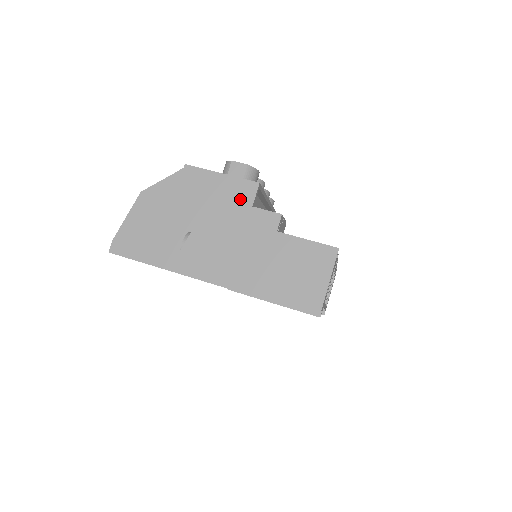
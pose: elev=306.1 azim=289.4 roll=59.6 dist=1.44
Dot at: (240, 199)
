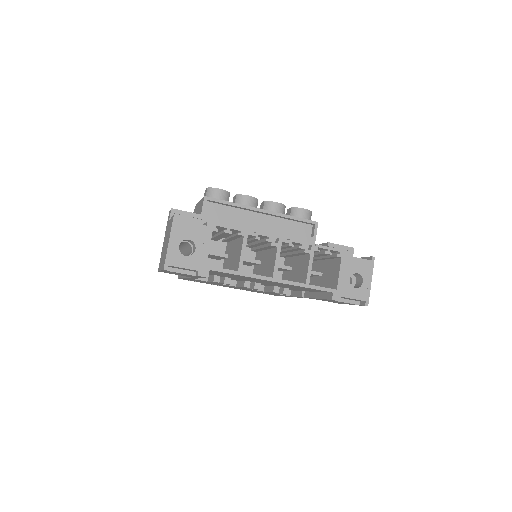
Dot at: occluded
